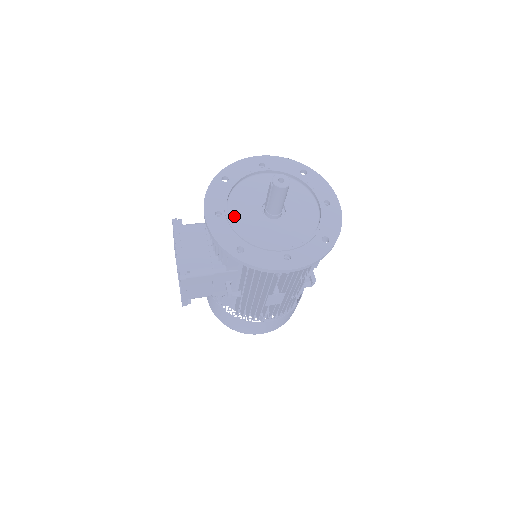
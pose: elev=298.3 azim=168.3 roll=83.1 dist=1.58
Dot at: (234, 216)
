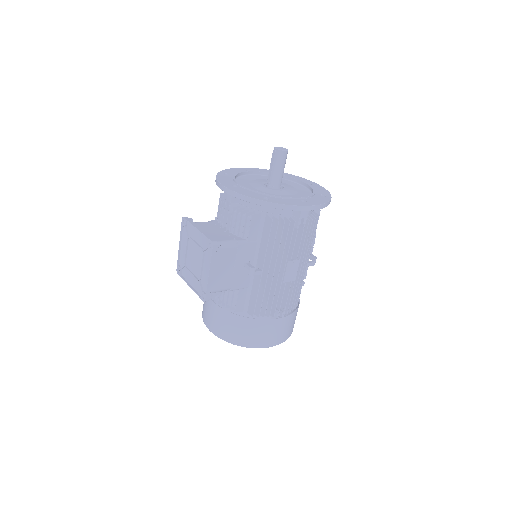
Dot at: occluded
